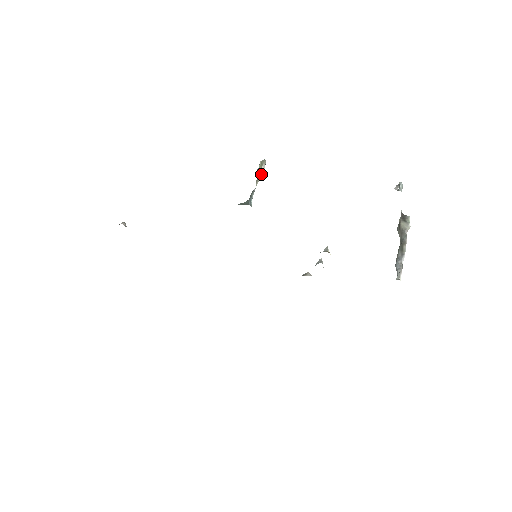
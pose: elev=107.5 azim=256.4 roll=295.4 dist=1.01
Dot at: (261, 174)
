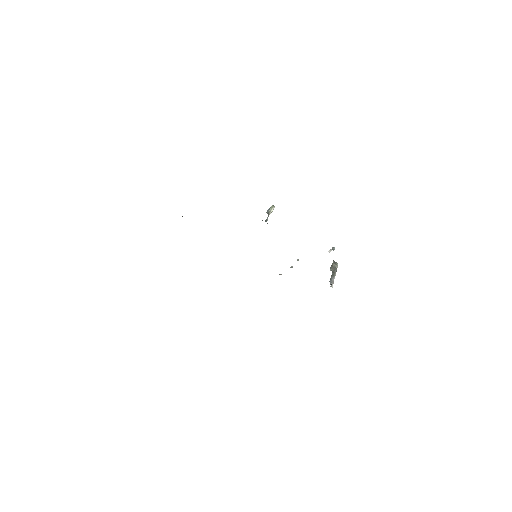
Dot at: (272, 211)
